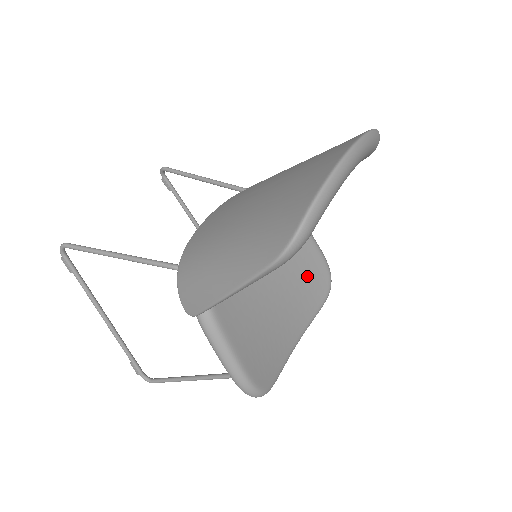
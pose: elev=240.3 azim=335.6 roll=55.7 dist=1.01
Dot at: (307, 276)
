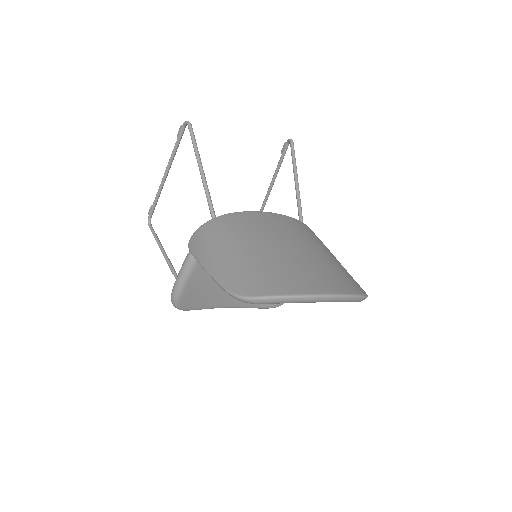
Dot at: occluded
